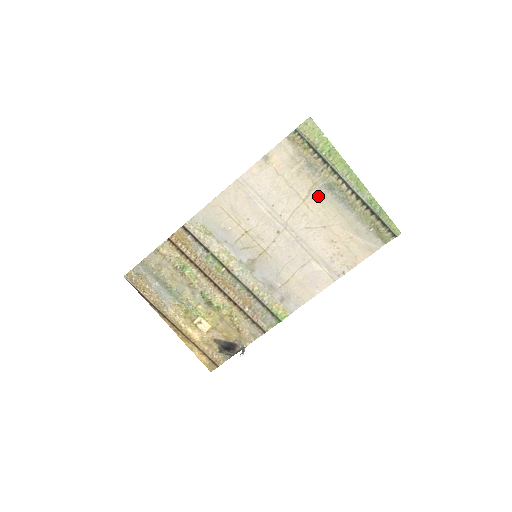
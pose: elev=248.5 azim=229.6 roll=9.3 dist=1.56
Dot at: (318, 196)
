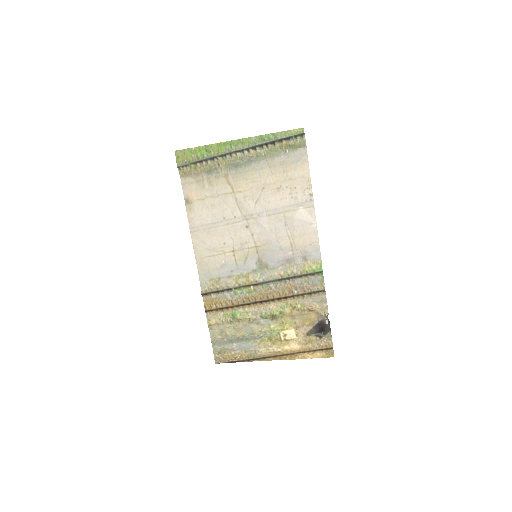
Dot at: (236, 179)
